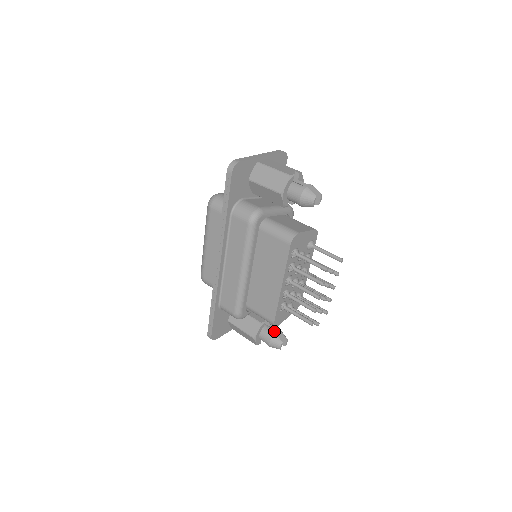
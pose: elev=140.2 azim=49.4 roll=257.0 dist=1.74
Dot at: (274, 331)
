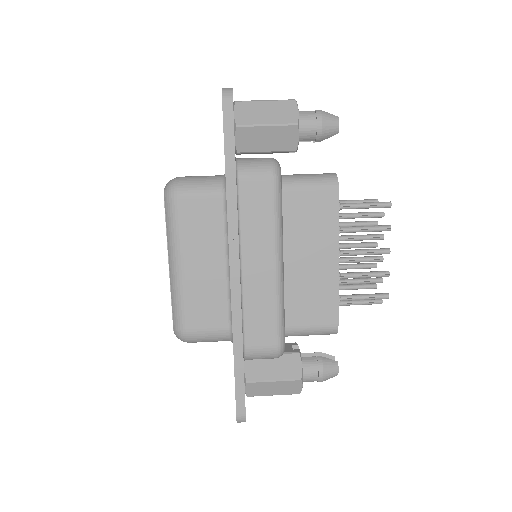
Dot at: occluded
